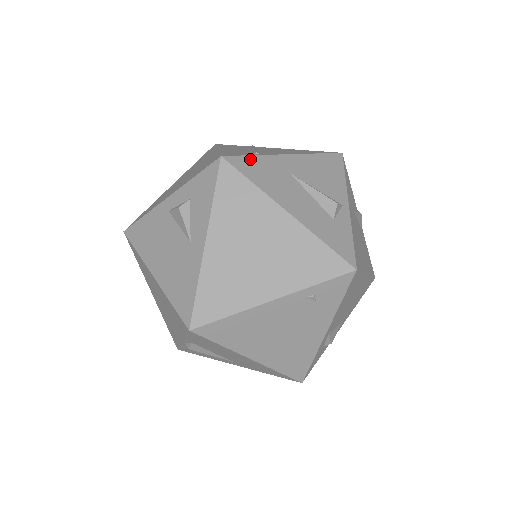
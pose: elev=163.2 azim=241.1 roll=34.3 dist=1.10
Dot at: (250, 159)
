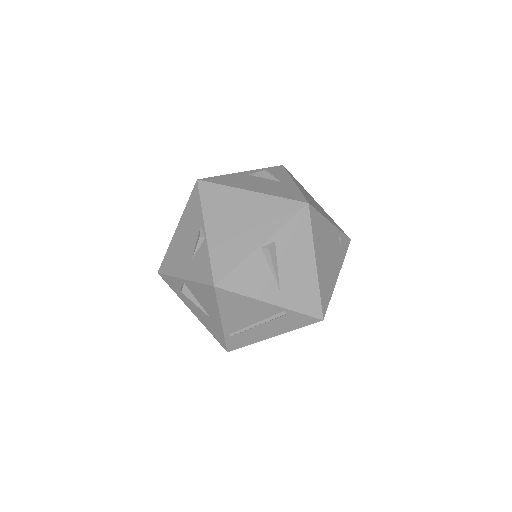
Dot at: occluded
